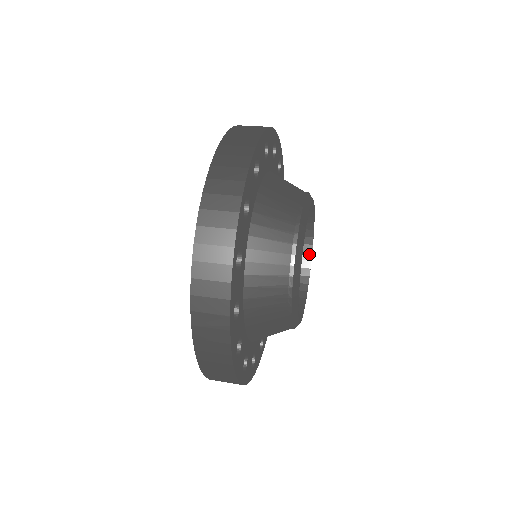
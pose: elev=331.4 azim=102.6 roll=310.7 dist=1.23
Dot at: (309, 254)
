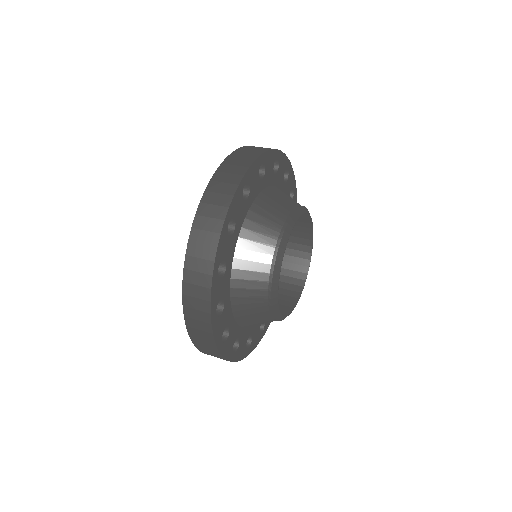
Dot at: (309, 254)
